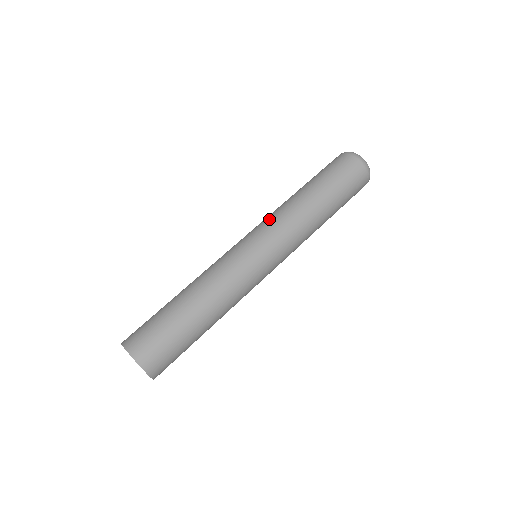
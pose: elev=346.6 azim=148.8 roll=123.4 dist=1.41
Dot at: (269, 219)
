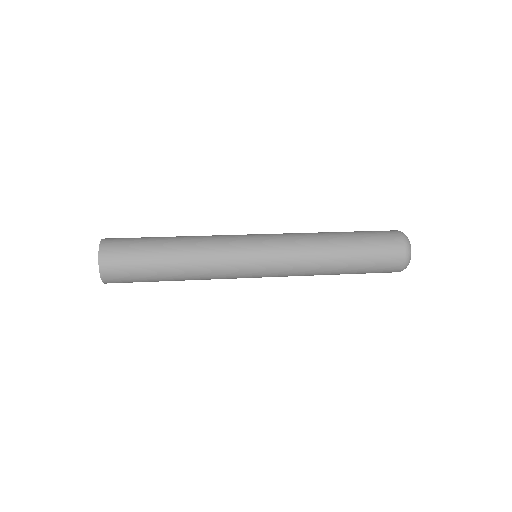
Dot at: occluded
